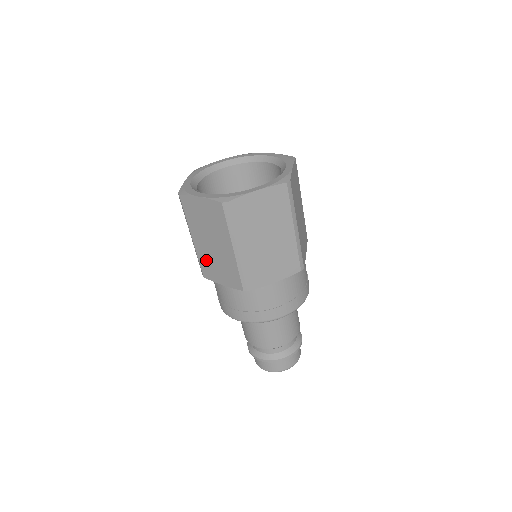
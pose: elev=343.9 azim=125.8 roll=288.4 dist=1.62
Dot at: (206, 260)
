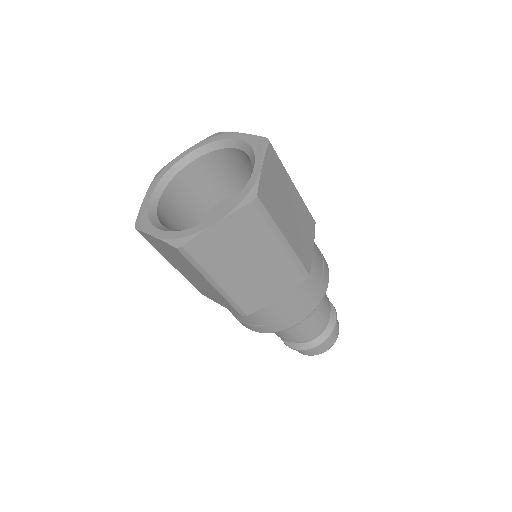
Dot at: occluded
